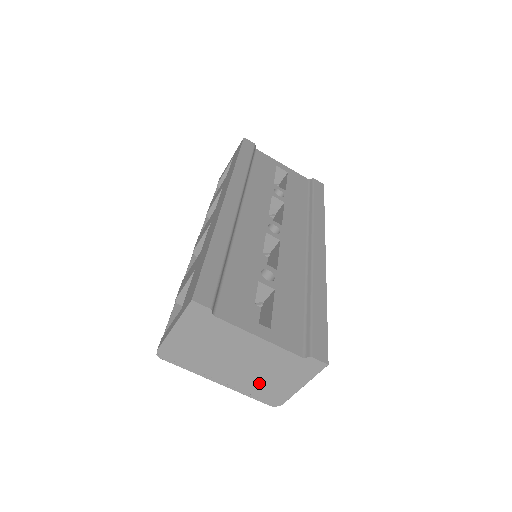
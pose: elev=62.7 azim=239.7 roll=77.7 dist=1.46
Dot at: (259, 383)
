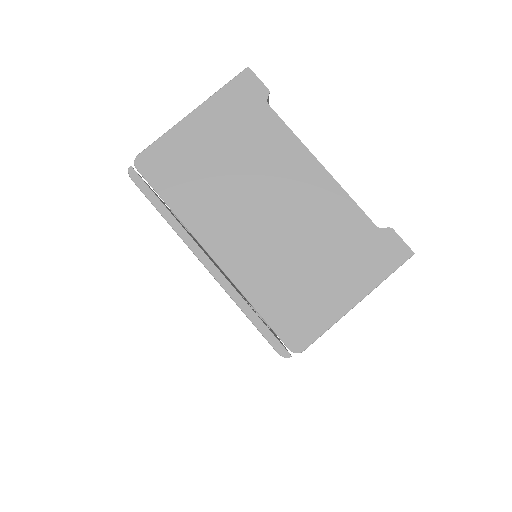
Dot at: (281, 278)
